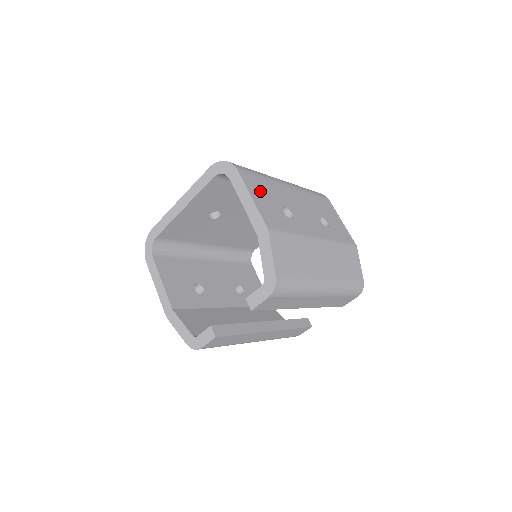
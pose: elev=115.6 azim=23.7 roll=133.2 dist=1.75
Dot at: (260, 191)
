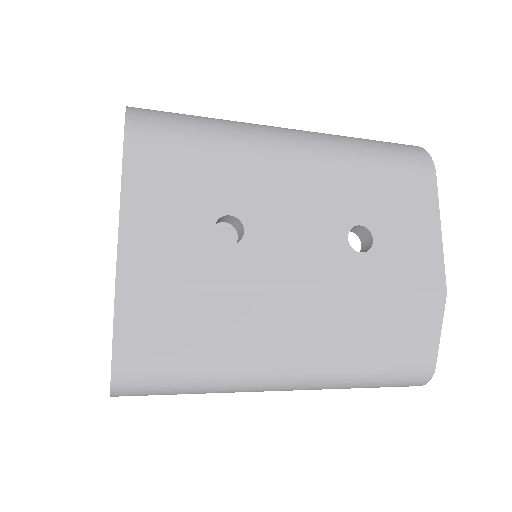
Dot at: (166, 183)
